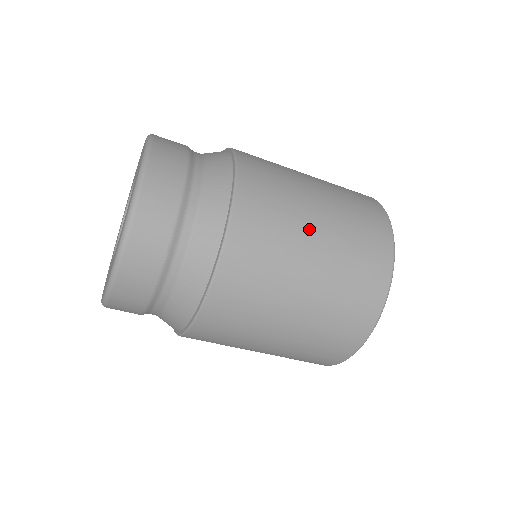
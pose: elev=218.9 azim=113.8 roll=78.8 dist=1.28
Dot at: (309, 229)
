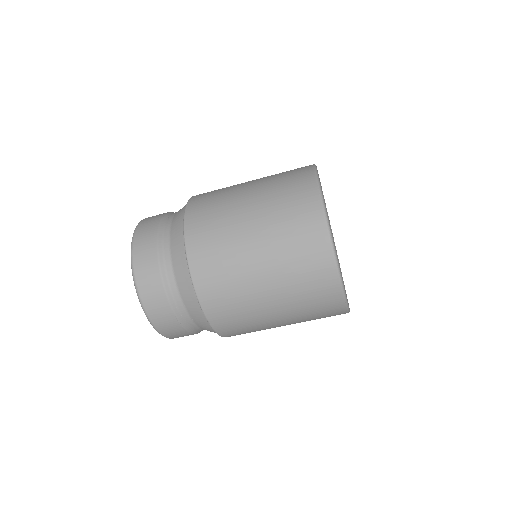
Dot at: (254, 277)
